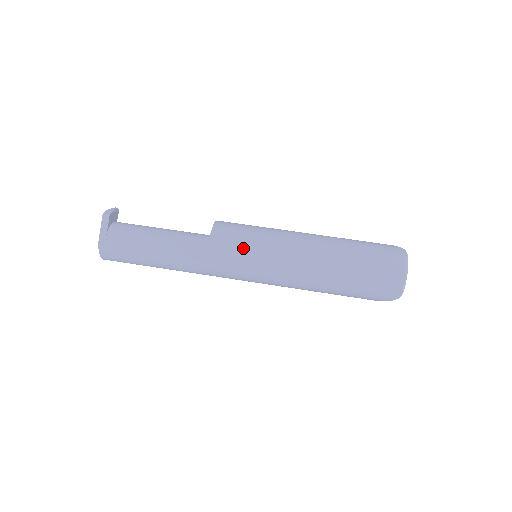
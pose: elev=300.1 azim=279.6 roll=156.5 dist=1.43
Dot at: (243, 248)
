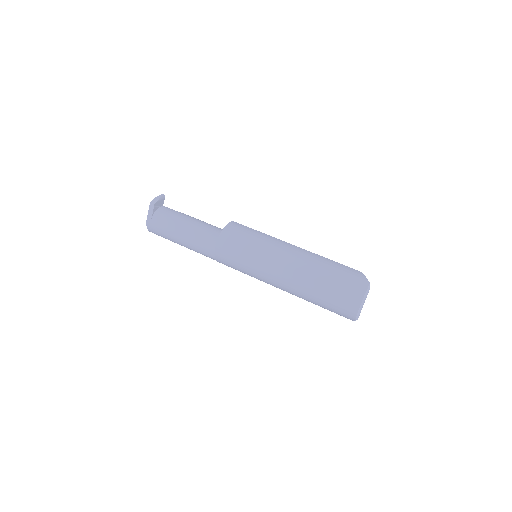
Dot at: (240, 254)
